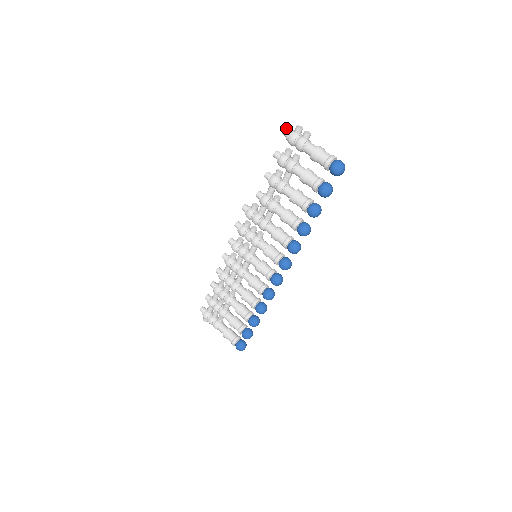
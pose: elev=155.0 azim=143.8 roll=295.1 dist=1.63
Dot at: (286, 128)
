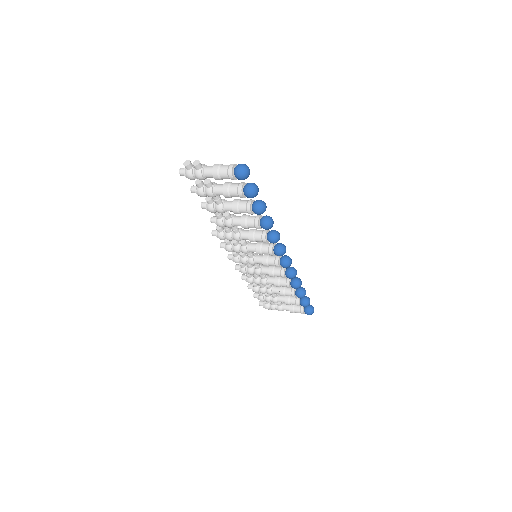
Dot at: (179, 170)
